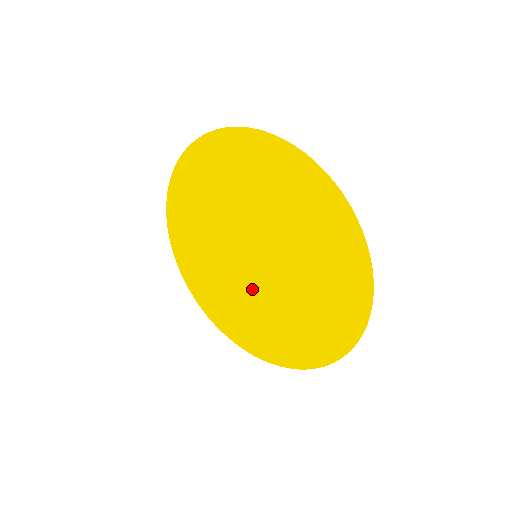
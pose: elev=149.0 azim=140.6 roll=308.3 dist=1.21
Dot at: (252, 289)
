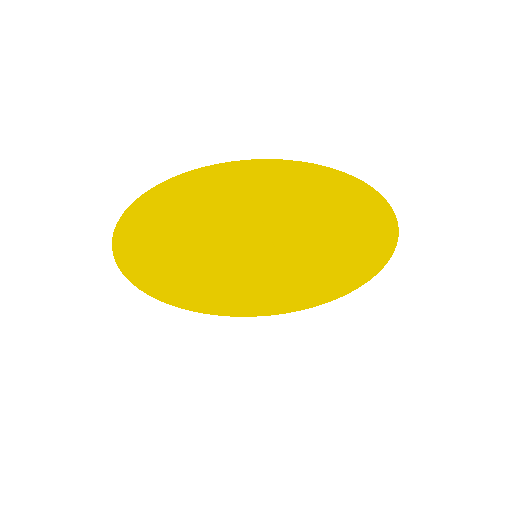
Dot at: (283, 273)
